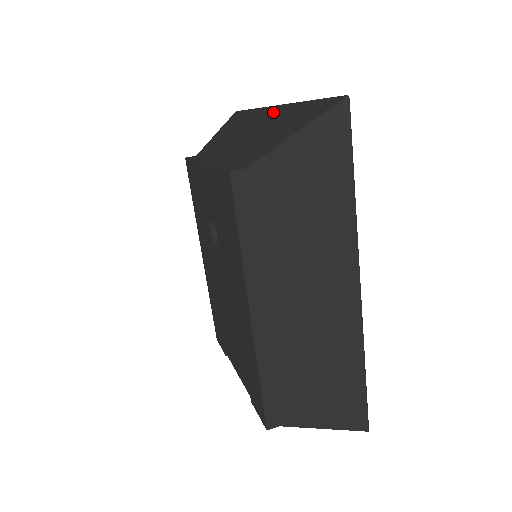
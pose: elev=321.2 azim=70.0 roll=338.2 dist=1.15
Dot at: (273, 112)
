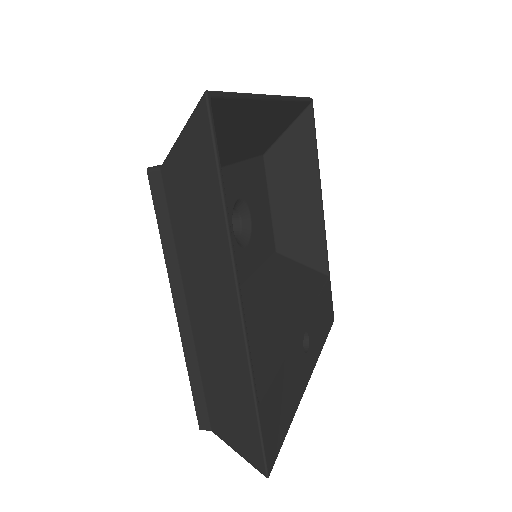
Dot at: occluded
